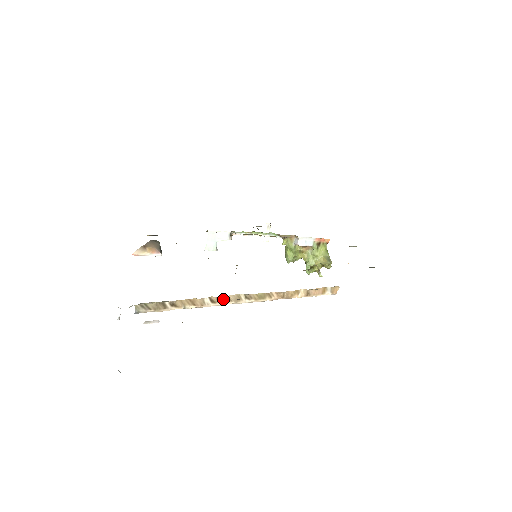
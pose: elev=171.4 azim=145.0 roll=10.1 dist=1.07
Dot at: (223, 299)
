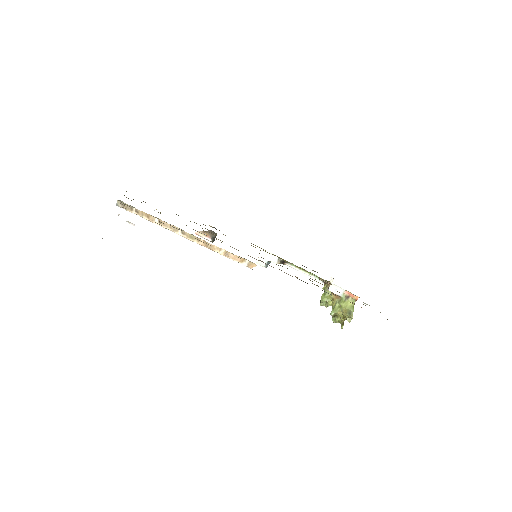
Dot at: (167, 225)
